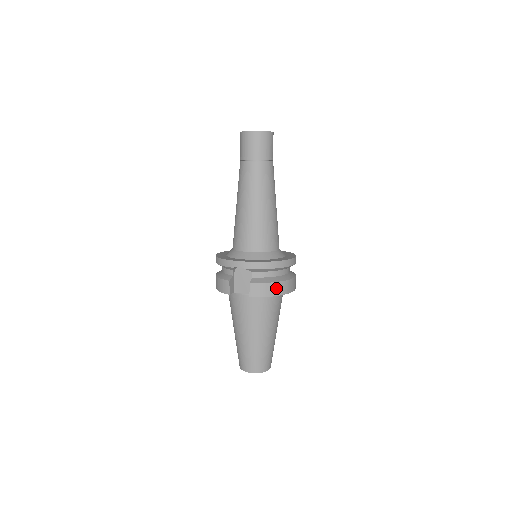
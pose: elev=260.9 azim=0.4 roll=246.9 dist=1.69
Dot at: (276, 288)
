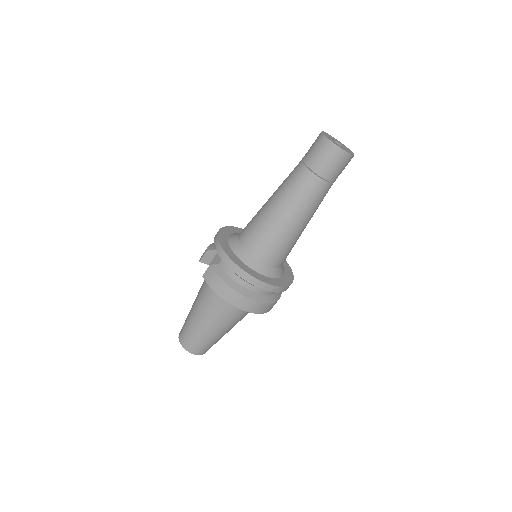
Dot at: (225, 290)
